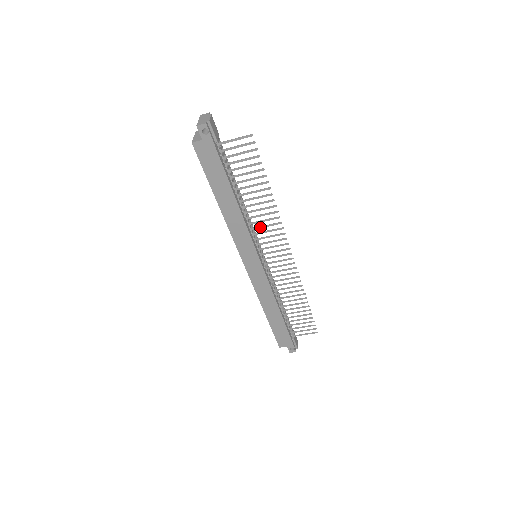
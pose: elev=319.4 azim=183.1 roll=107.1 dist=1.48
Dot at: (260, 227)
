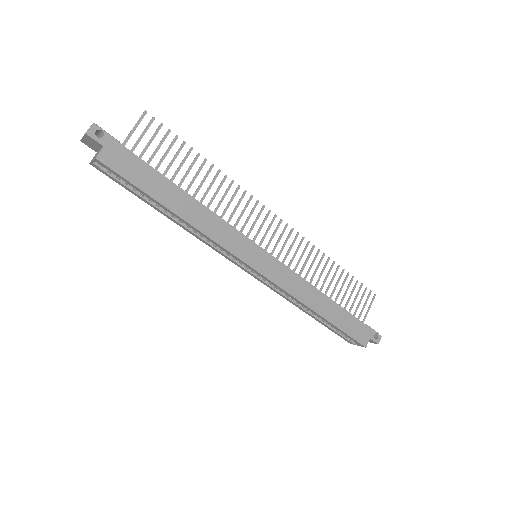
Dot at: (232, 213)
